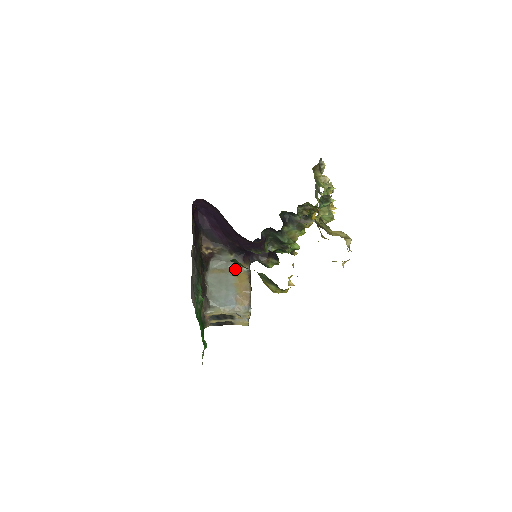
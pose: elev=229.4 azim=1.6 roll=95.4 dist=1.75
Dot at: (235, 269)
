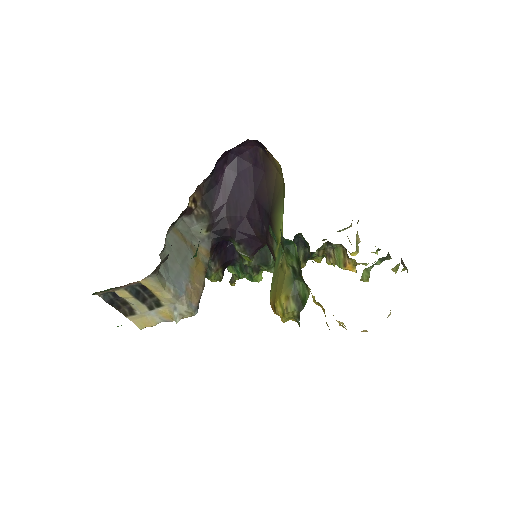
Dot at: occluded
